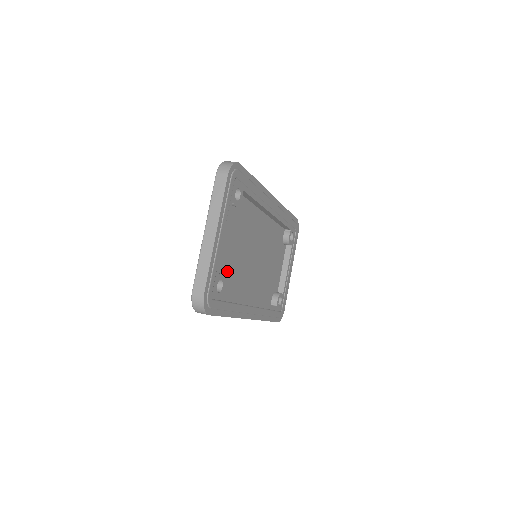
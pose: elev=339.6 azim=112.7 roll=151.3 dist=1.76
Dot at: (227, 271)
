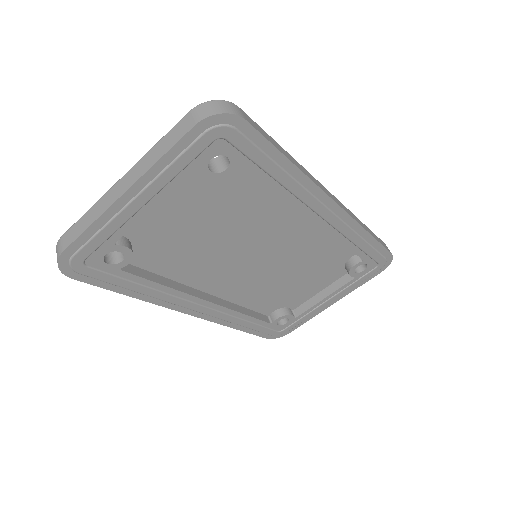
Dot at: (164, 246)
